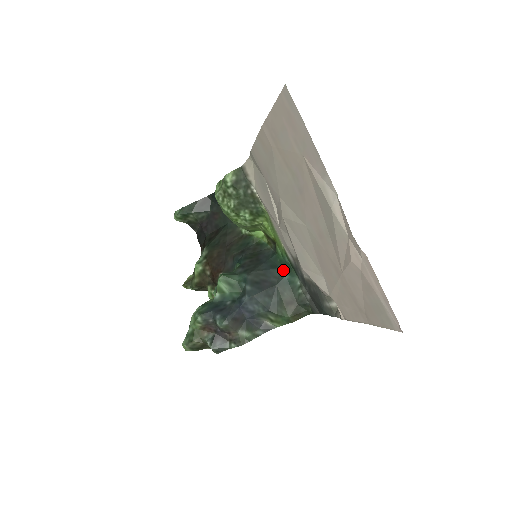
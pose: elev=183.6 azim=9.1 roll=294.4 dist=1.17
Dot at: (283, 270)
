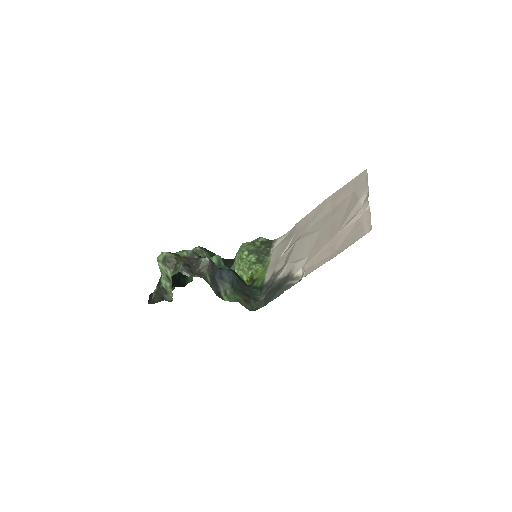
Dot at: (252, 288)
